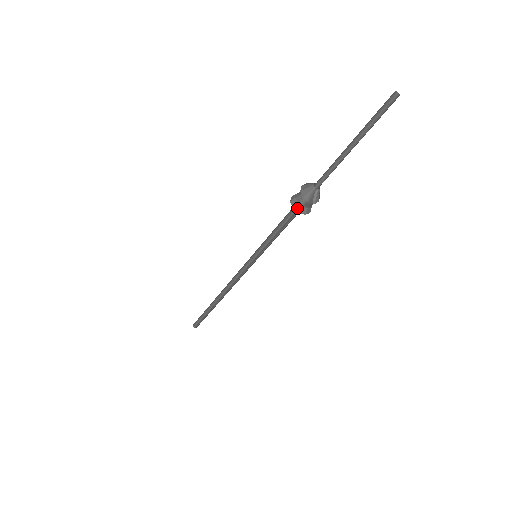
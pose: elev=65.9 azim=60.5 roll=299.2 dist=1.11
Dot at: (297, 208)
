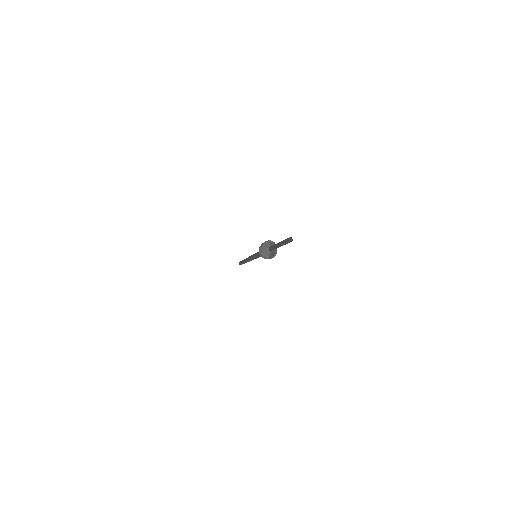
Dot at: occluded
